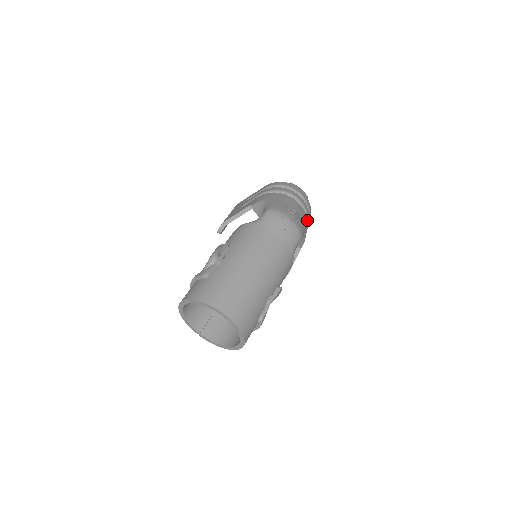
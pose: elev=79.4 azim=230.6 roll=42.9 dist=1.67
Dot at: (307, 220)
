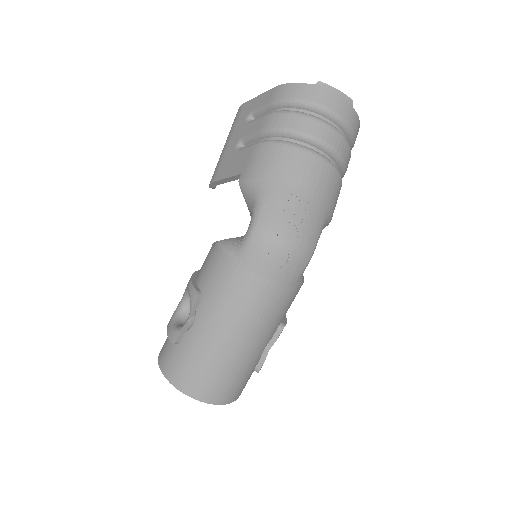
Dot at: (343, 165)
